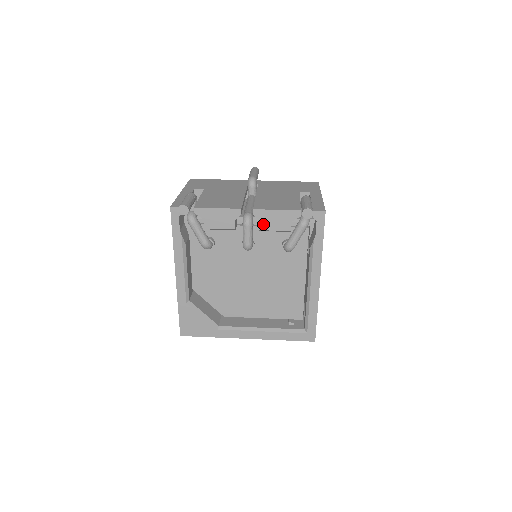
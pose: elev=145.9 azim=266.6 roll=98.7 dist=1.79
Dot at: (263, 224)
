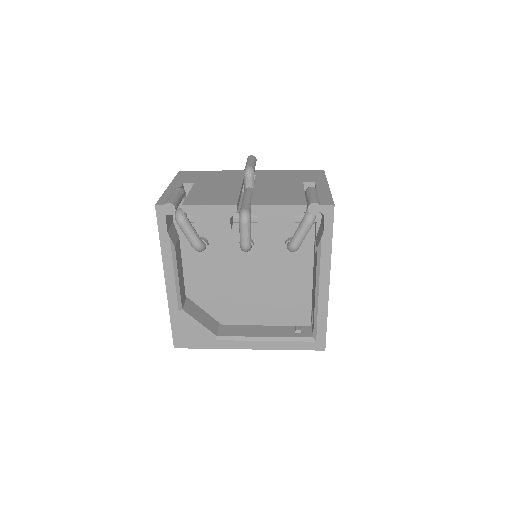
Dot at: (263, 221)
